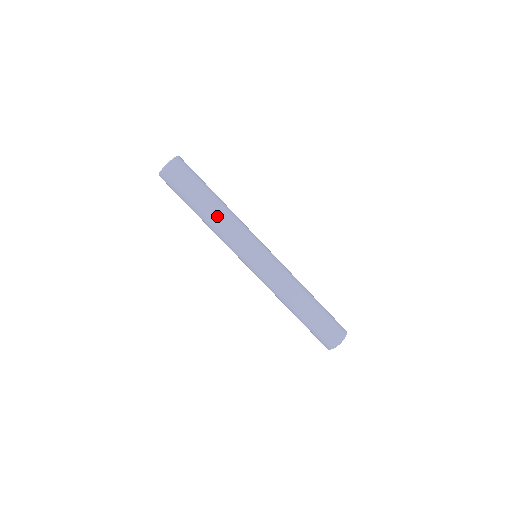
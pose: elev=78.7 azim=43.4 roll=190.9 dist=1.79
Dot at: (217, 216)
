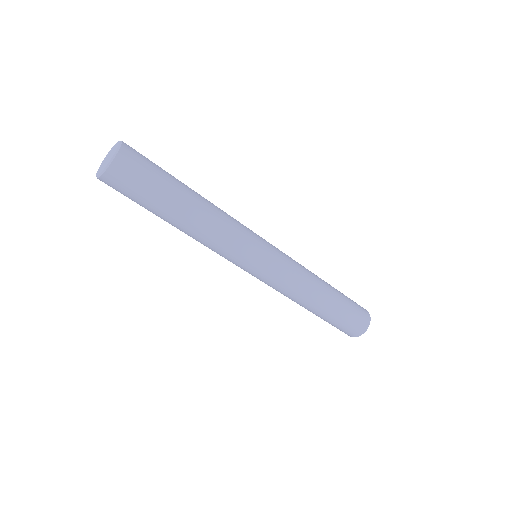
Dot at: (187, 234)
